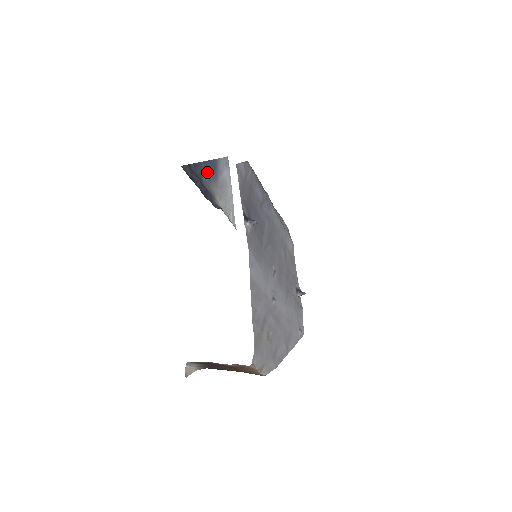
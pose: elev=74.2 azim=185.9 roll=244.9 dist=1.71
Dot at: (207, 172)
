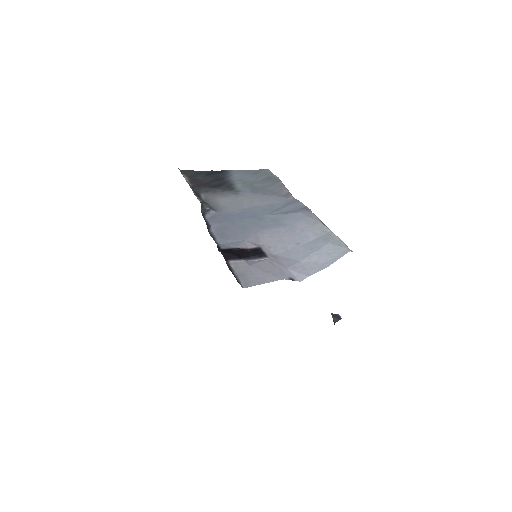
Dot at: occluded
